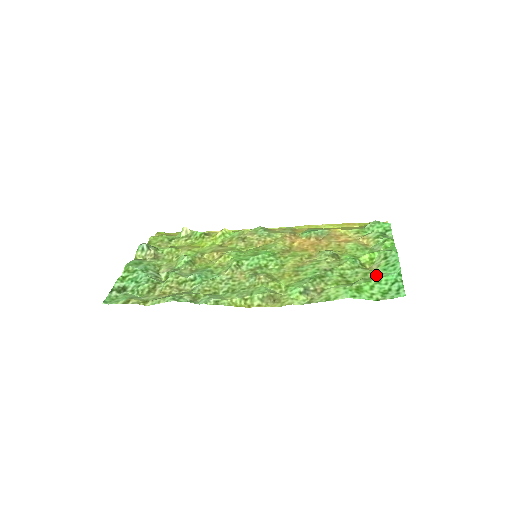
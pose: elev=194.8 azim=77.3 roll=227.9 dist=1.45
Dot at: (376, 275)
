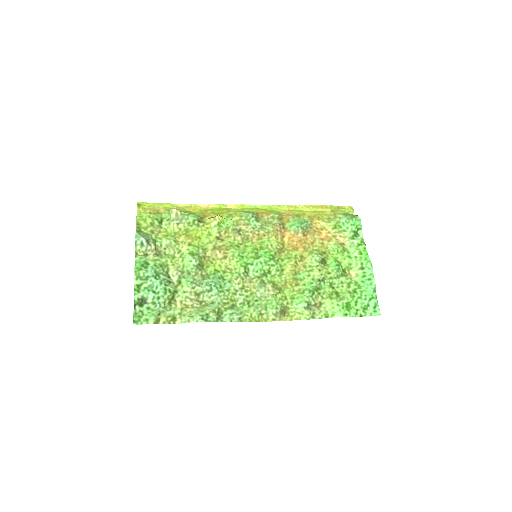
Dot at: (357, 287)
